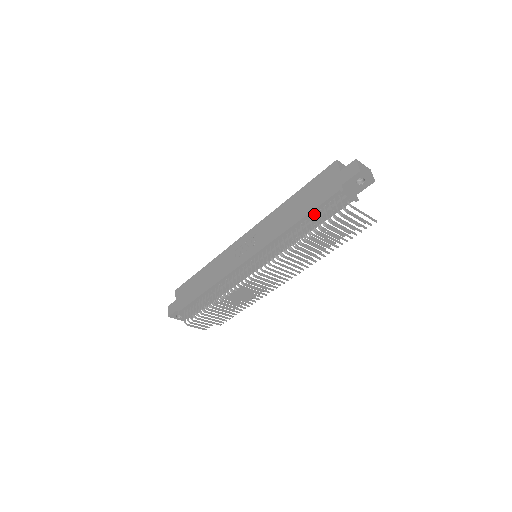
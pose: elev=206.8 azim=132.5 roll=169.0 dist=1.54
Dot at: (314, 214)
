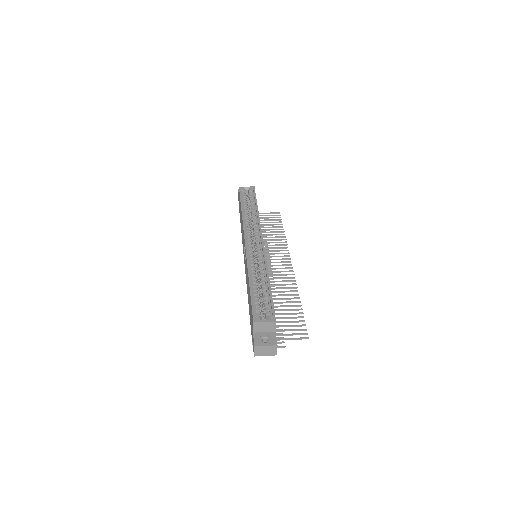
Dot at: occluded
